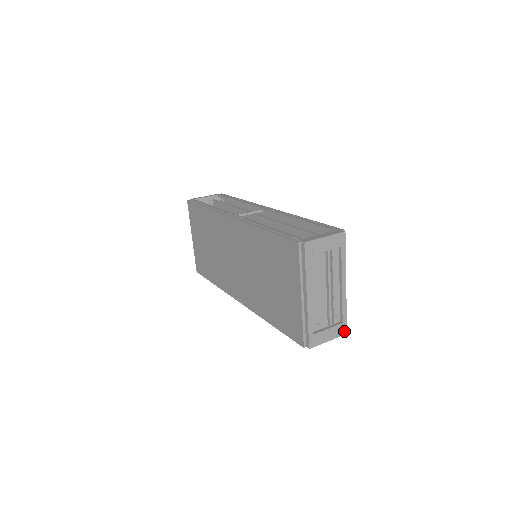
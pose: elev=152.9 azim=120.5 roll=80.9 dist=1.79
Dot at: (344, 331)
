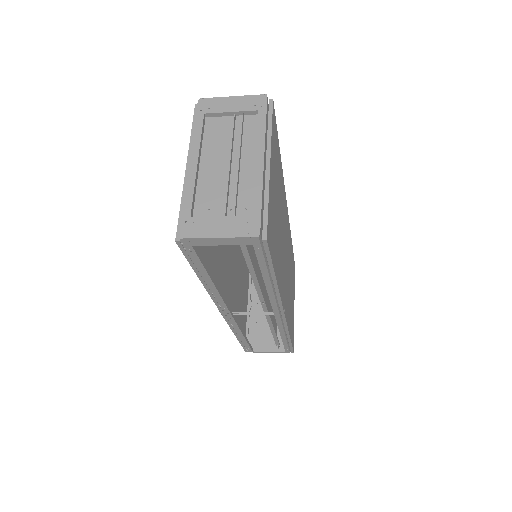
Dot at: (254, 231)
